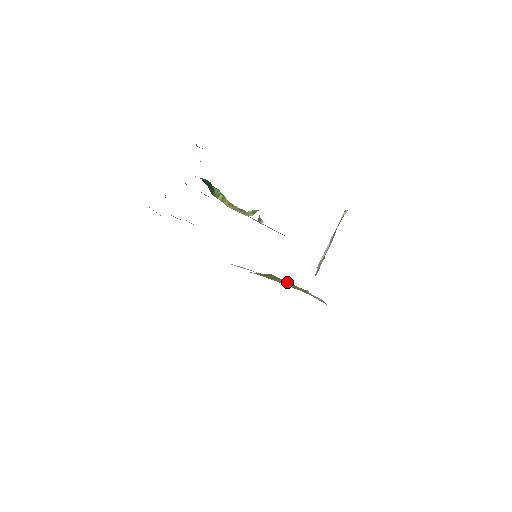
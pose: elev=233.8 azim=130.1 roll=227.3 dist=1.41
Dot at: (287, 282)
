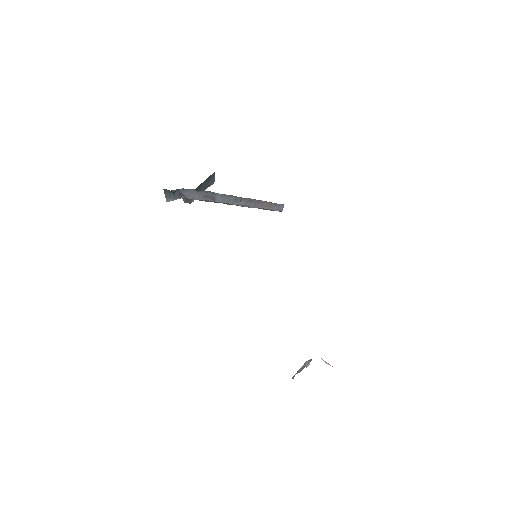
Dot at: occluded
